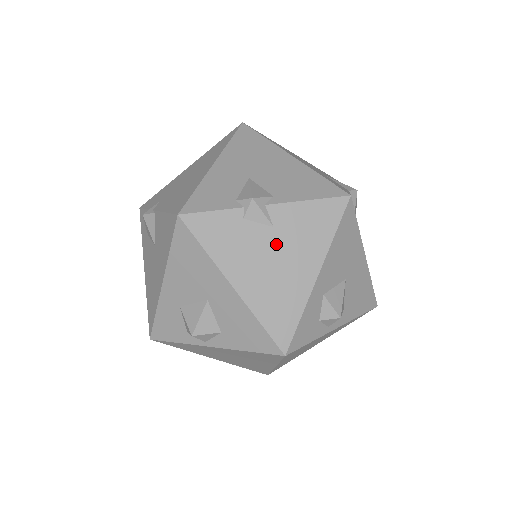
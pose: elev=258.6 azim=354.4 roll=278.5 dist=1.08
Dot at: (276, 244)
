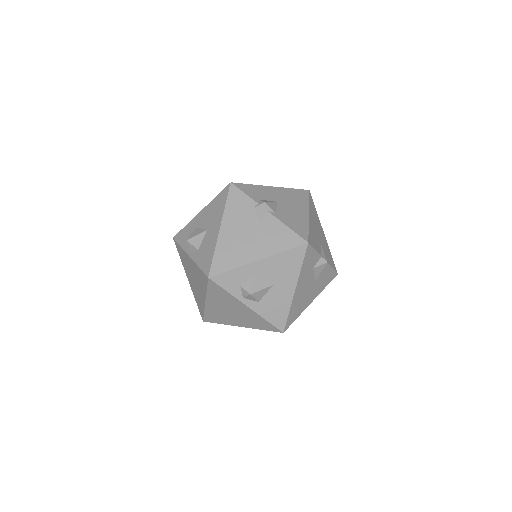
Dot at: (255, 230)
